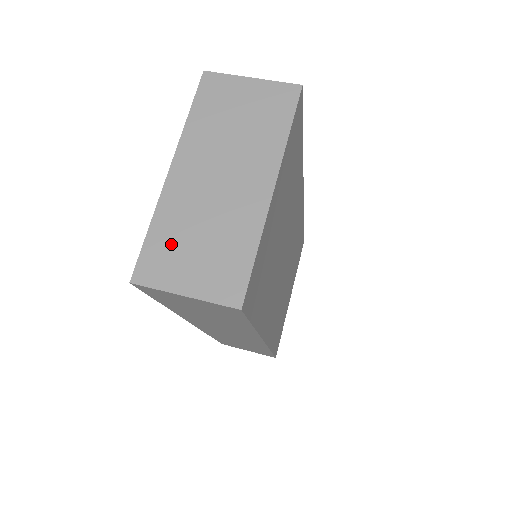
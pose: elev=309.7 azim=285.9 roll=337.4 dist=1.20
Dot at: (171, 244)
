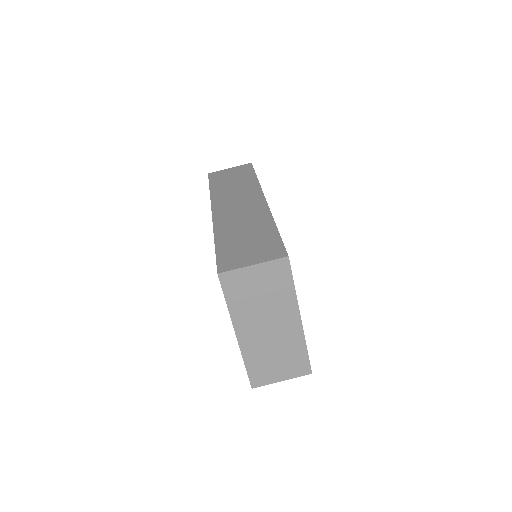
Dot at: (262, 366)
